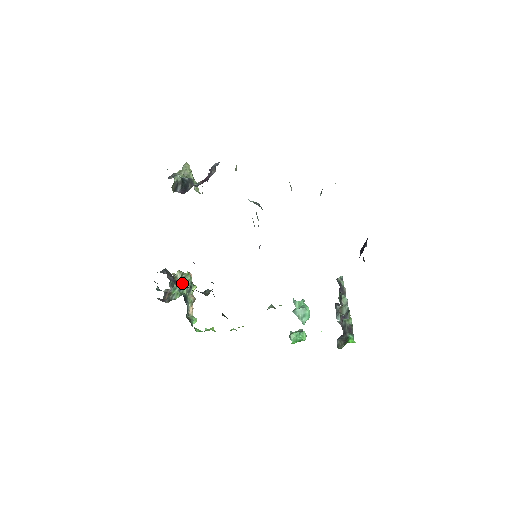
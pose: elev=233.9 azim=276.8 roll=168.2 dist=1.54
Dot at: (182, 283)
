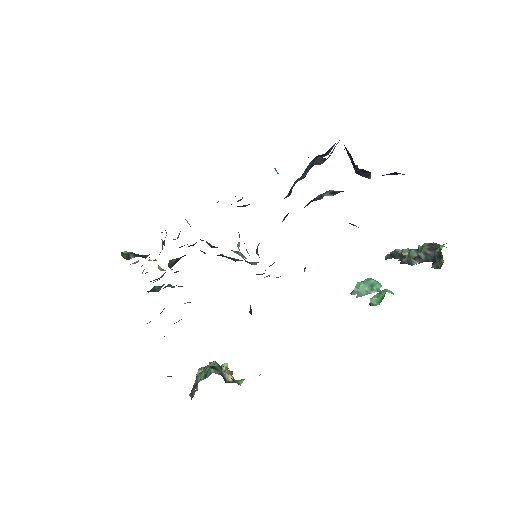
Dot at: (206, 369)
